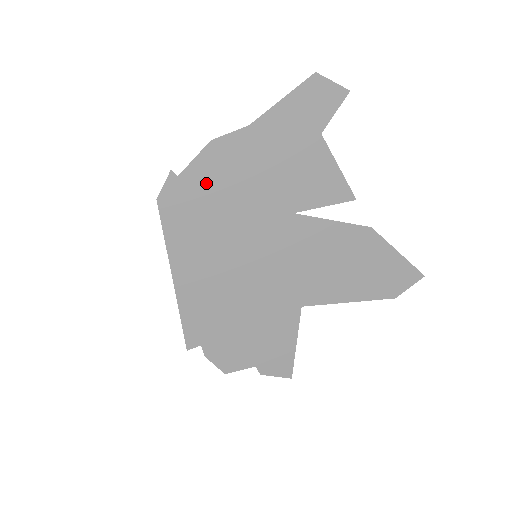
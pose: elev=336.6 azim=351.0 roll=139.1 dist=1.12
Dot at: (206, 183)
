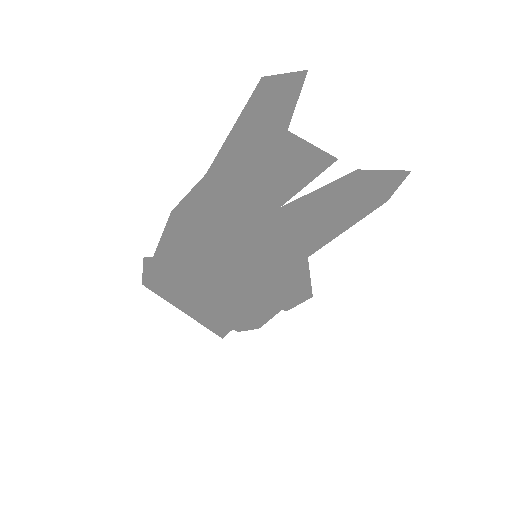
Dot at: (184, 243)
